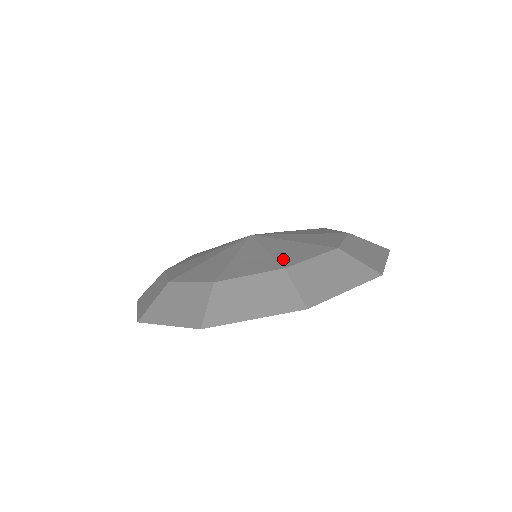
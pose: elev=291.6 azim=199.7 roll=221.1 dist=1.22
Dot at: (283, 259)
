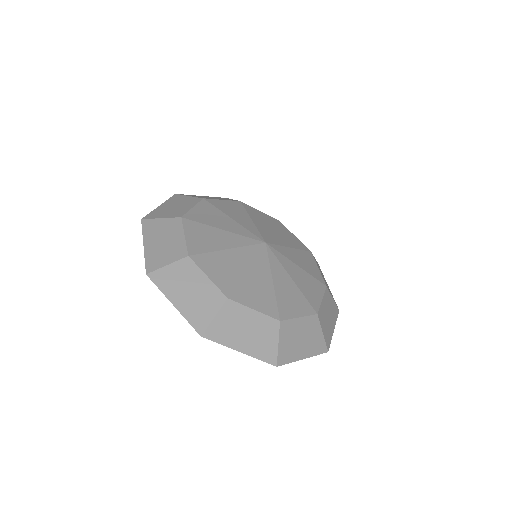
Dot at: (281, 305)
